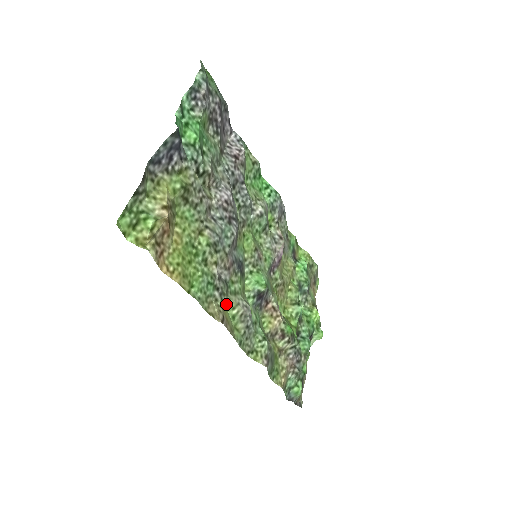
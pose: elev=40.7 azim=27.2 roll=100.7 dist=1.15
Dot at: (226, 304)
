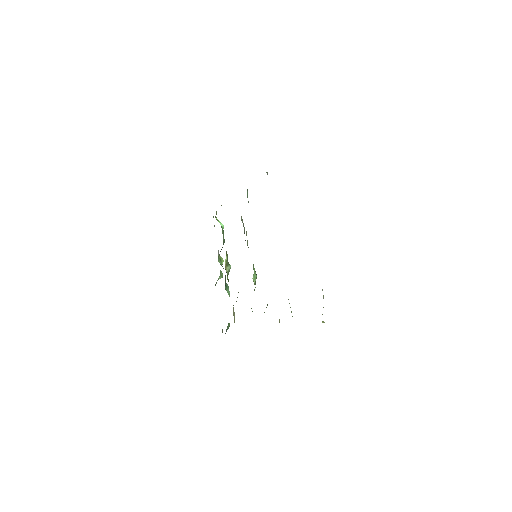
Dot at: occluded
